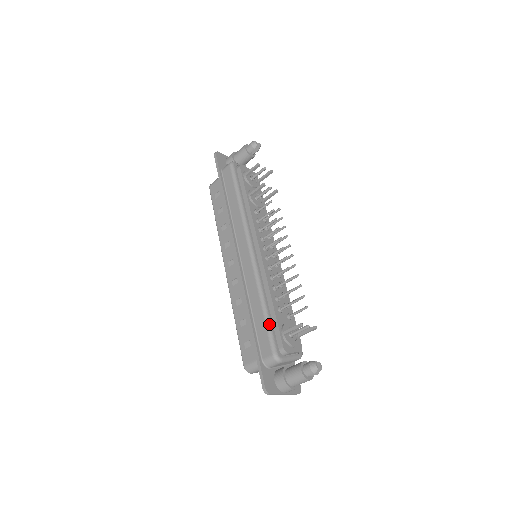
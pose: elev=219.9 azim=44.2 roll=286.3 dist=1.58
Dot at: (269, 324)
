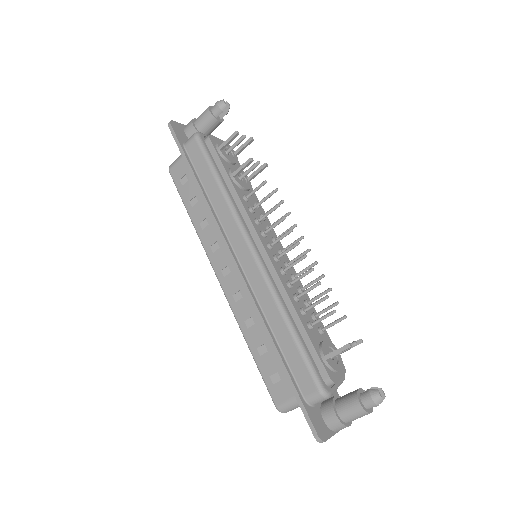
Dot at: (304, 350)
